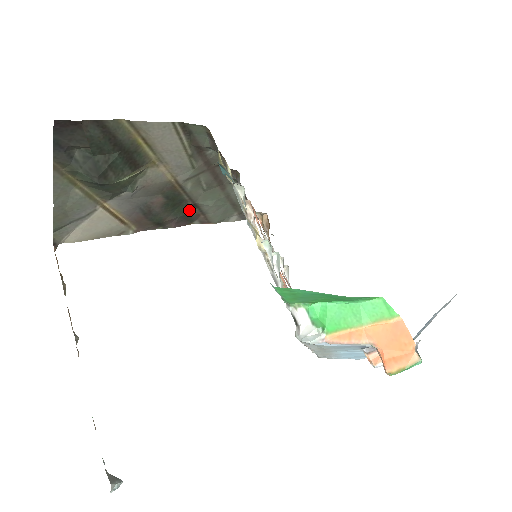
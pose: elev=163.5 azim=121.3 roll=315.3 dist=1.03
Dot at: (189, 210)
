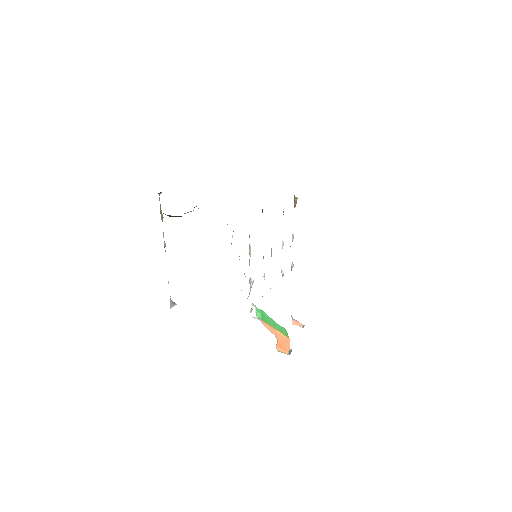
Dot at: occluded
